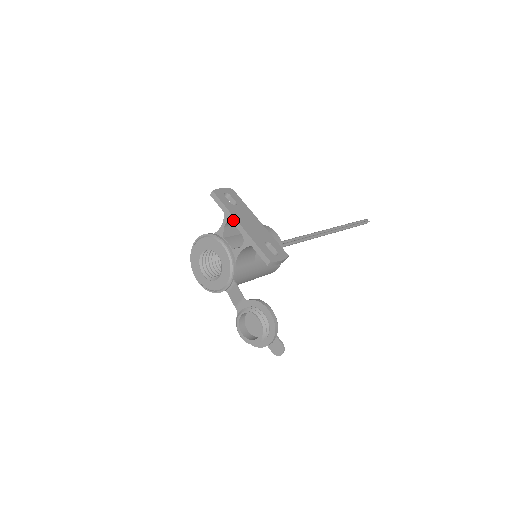
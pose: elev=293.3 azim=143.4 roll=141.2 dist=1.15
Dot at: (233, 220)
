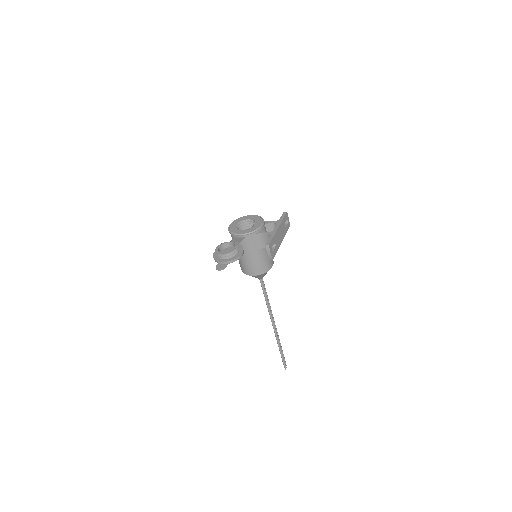
Dot at: (278, 224)
